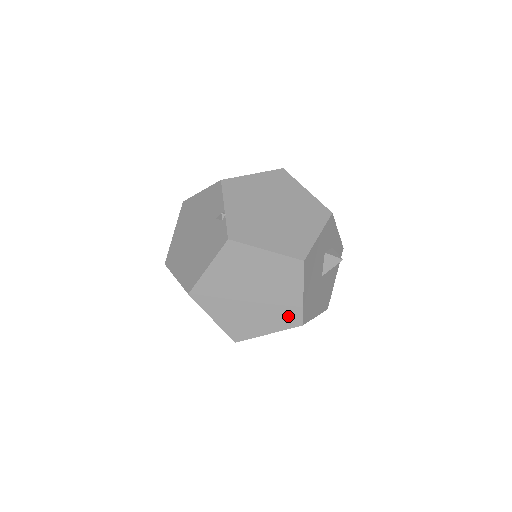
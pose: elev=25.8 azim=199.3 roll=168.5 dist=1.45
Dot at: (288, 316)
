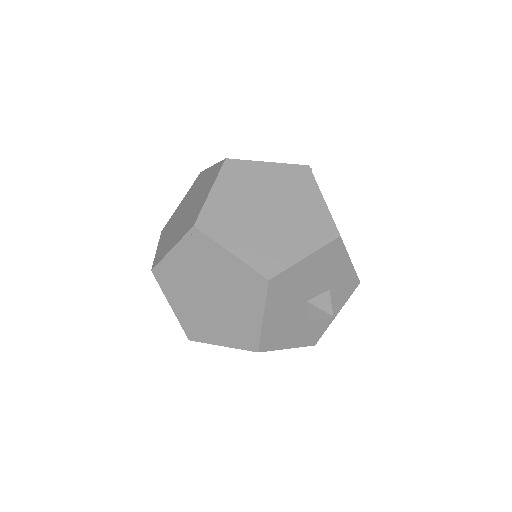
Dot at: (269, 258)
